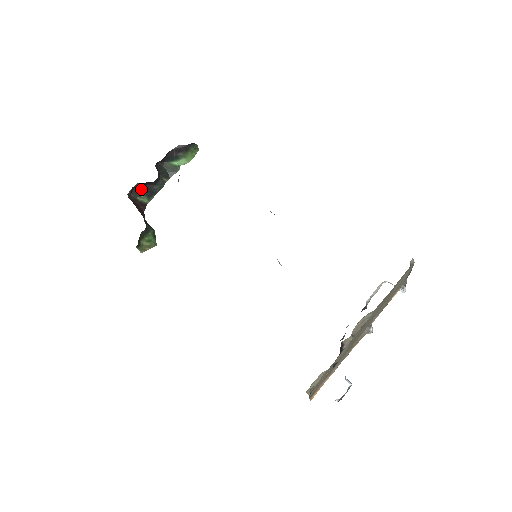
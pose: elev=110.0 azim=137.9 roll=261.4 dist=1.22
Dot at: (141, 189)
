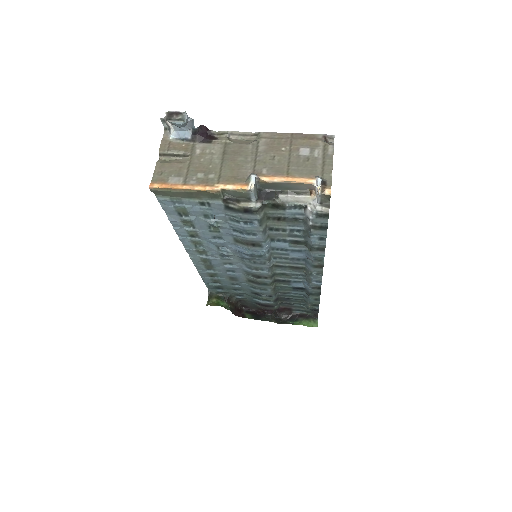
Dot at: (254, 313)
